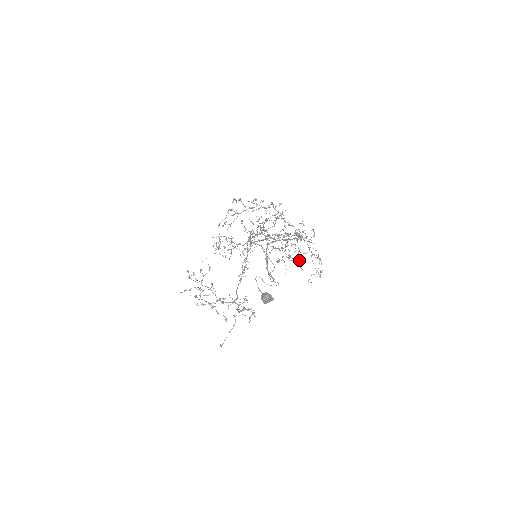
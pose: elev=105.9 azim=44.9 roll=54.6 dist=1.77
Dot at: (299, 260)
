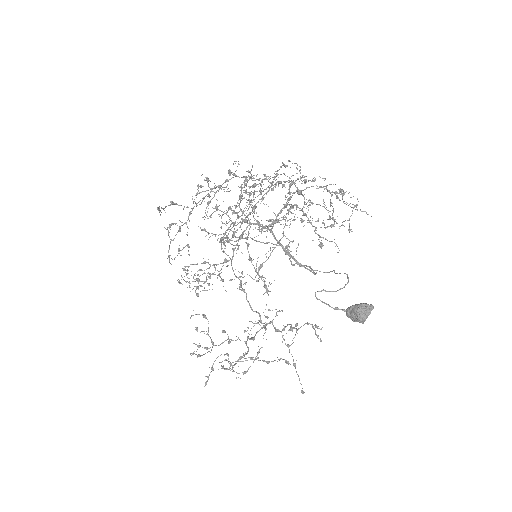
Dot at: occluded
